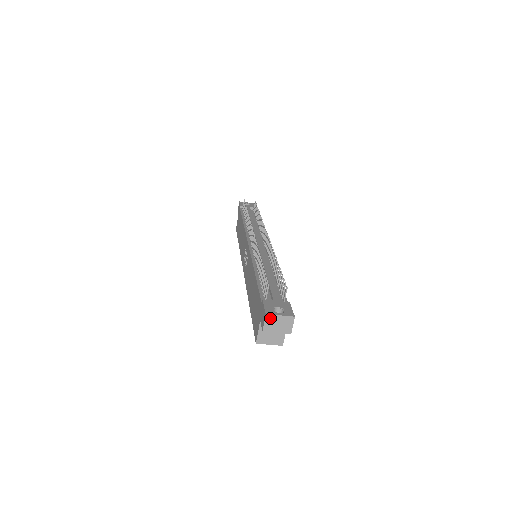
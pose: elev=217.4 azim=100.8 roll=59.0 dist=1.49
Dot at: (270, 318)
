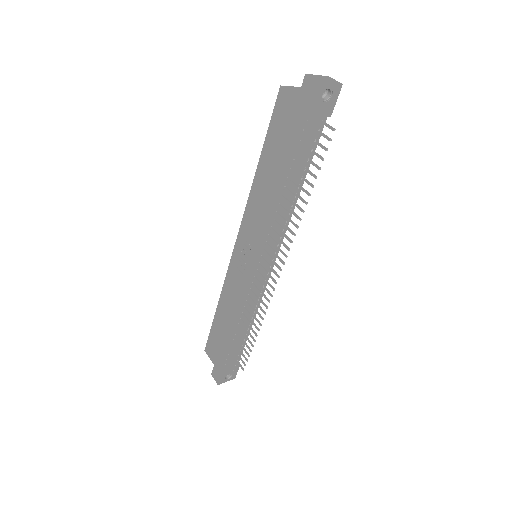
Dot at: (220, 382)
